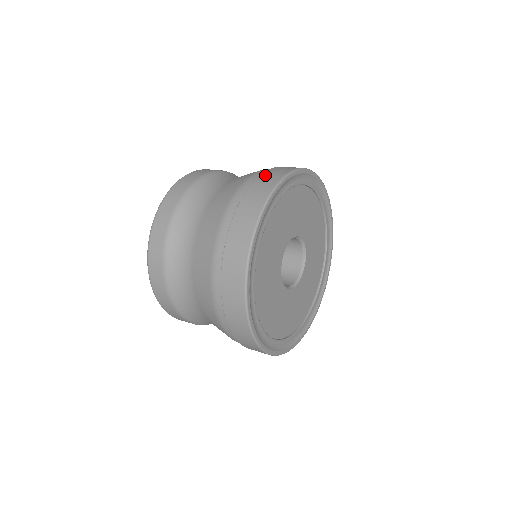
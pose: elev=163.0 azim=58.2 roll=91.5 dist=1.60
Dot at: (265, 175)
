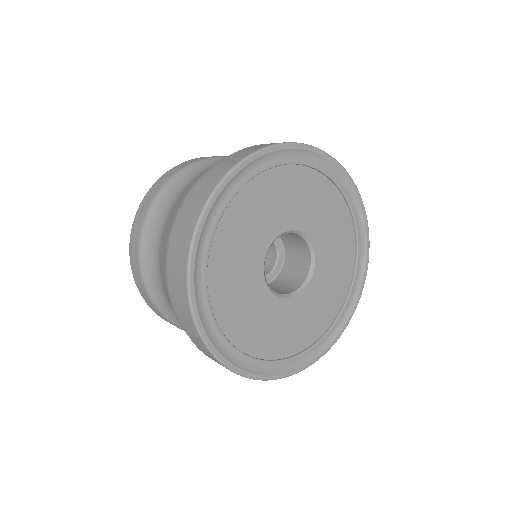
Dot at: occluded
